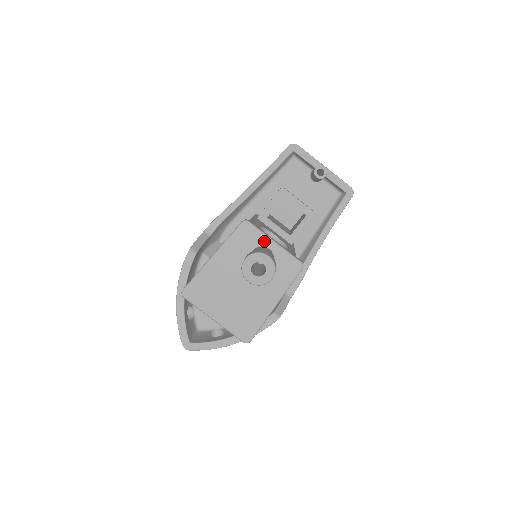
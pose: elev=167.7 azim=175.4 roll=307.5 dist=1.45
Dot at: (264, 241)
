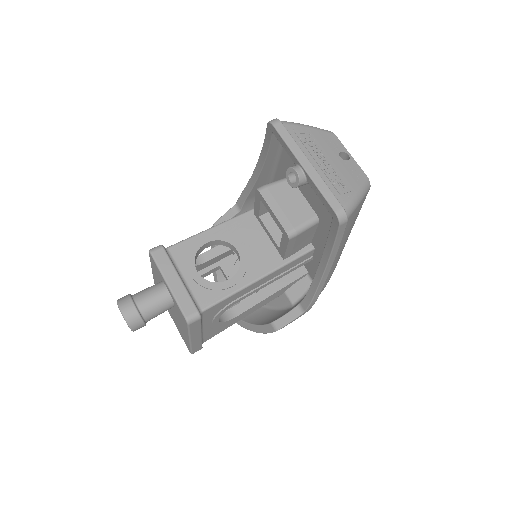
Dot at: (163, 279)
